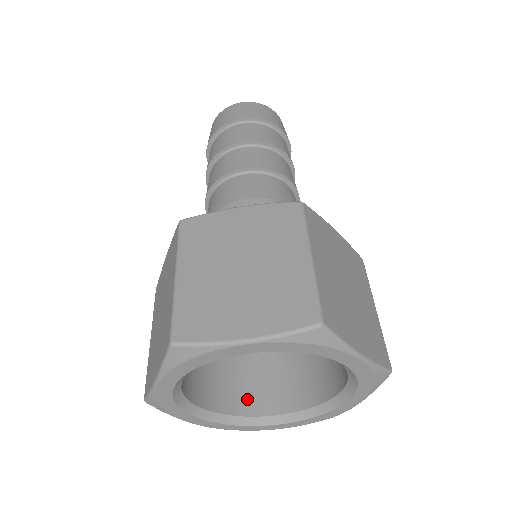
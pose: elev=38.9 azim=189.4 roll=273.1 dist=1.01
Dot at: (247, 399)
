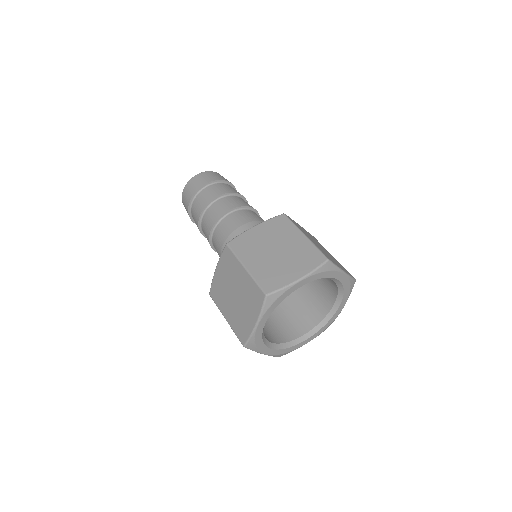
Dot at: (319, 310)
